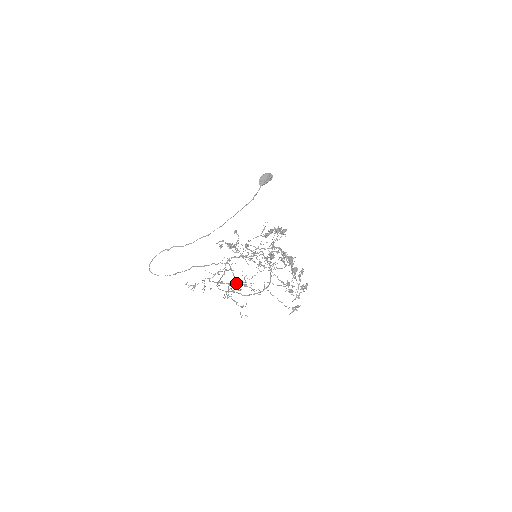
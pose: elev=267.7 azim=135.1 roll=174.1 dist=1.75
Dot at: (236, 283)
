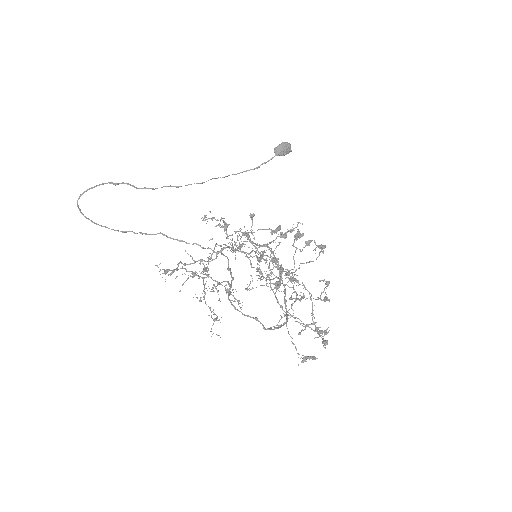
Dot at: (219, 284)
